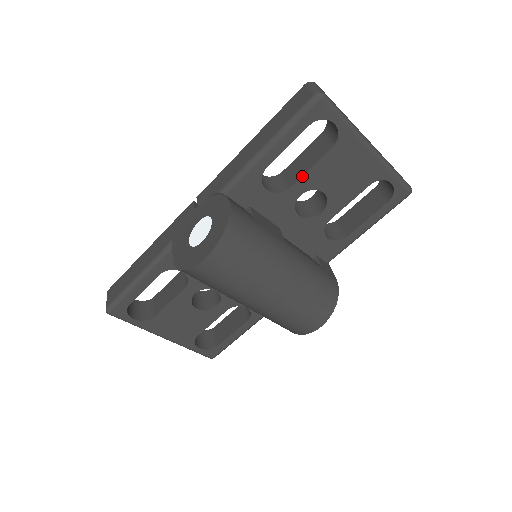
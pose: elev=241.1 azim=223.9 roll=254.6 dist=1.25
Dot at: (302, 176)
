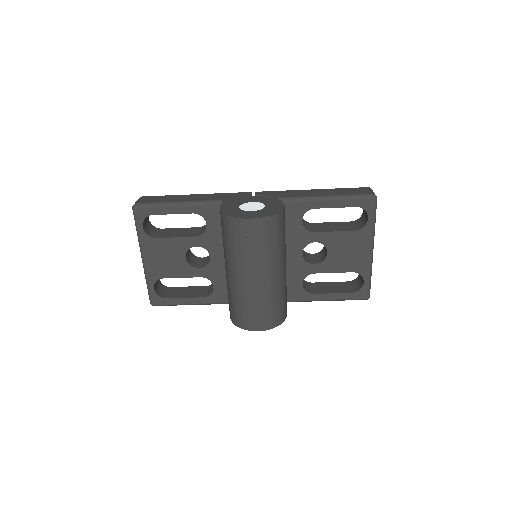
Dot at: (326, 232)
